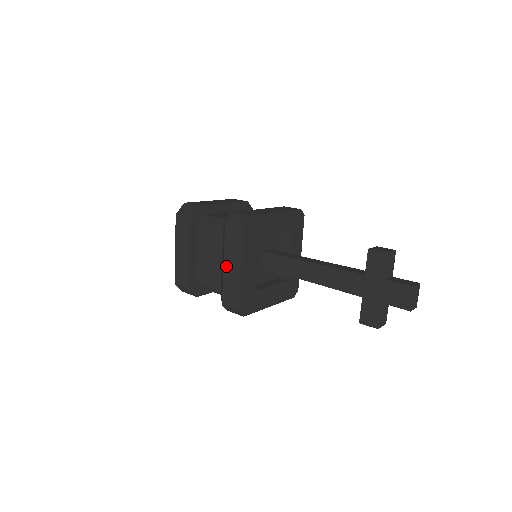
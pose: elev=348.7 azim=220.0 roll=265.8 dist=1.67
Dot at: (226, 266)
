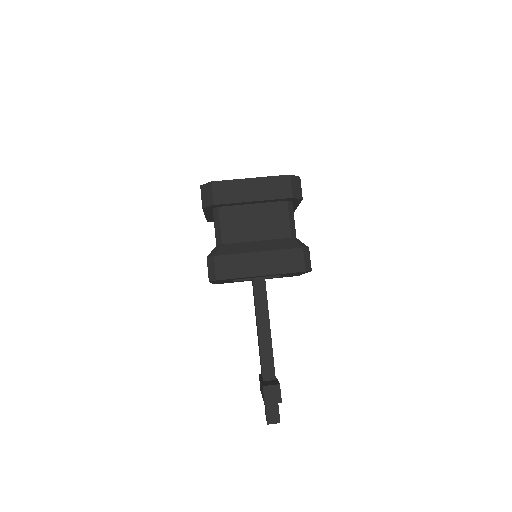
Dot at: occluded
